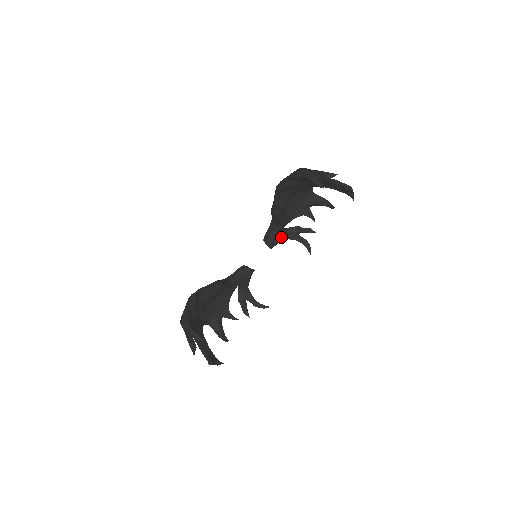
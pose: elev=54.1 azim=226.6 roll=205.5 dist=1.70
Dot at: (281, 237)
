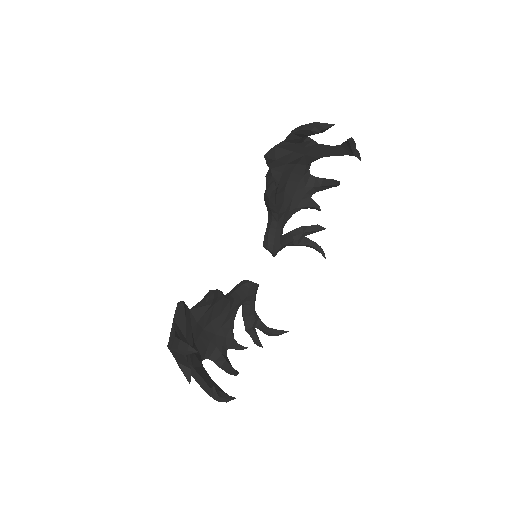
Dot at: (284, 240)
